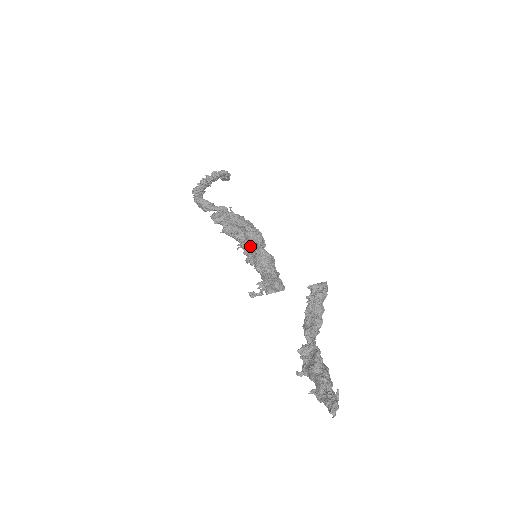
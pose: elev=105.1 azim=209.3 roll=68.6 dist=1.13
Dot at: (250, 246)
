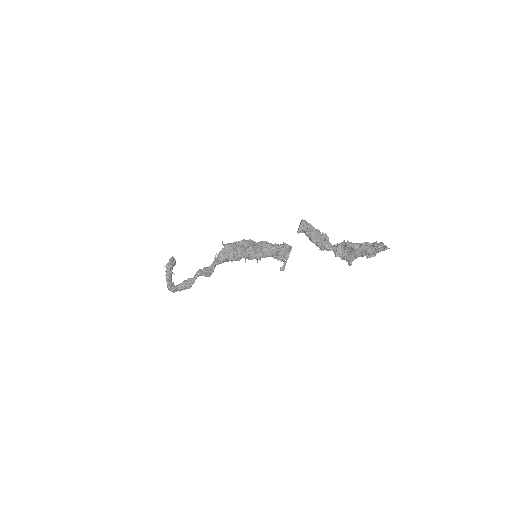
Dot at: (252, 249)
